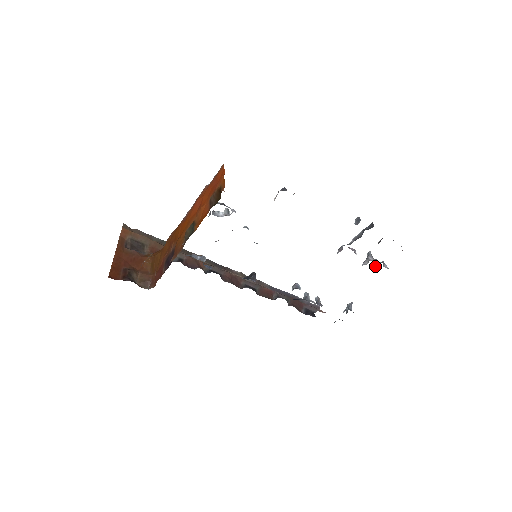
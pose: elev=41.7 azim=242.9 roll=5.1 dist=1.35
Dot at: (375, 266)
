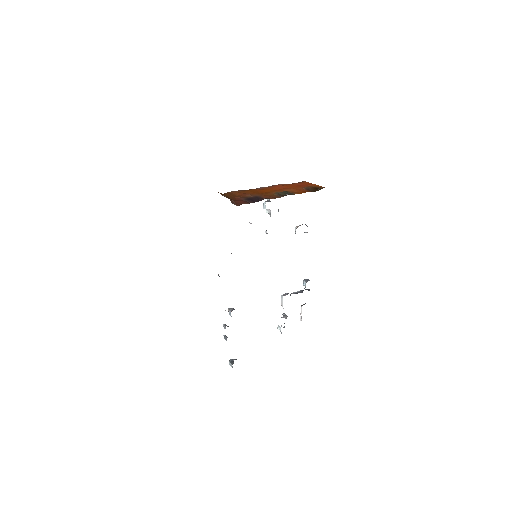
Dot at: occluded
